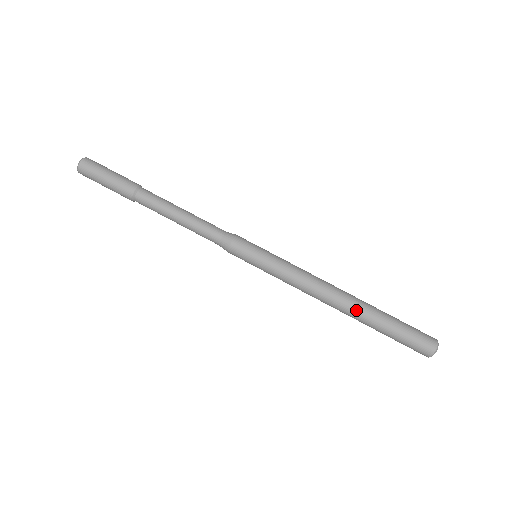
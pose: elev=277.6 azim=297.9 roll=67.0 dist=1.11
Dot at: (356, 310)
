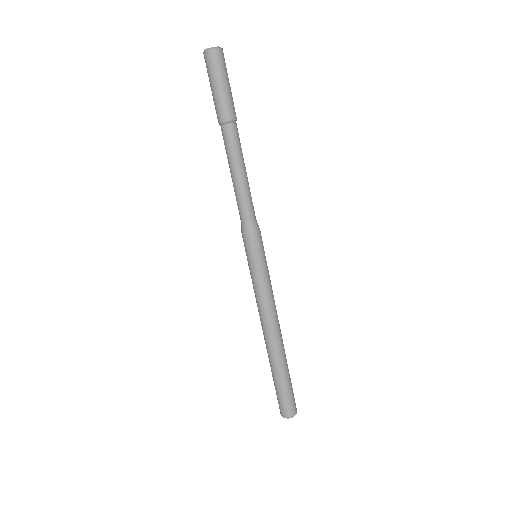
Dot at: (269, 353)
